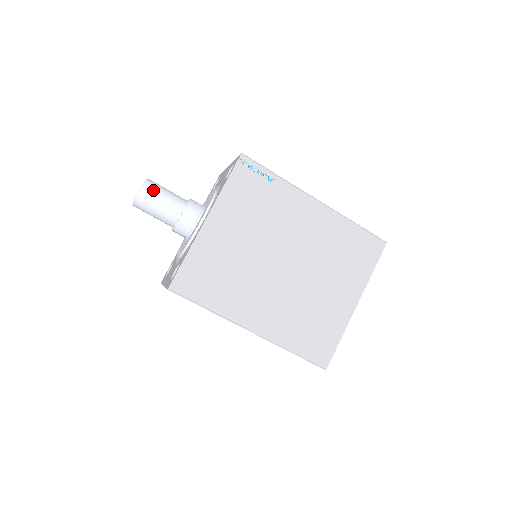
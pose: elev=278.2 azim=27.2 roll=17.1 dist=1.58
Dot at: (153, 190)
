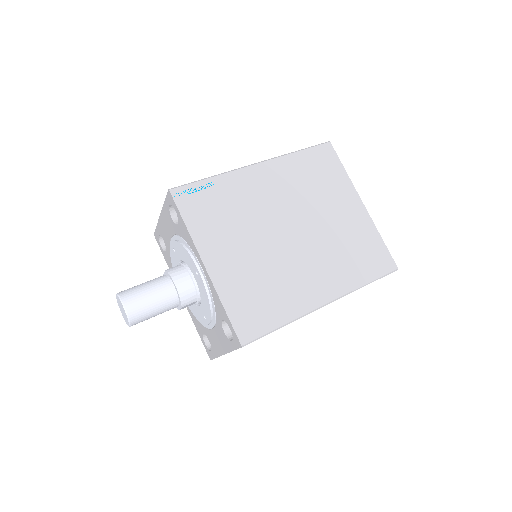
Dot at: (133, 296)
